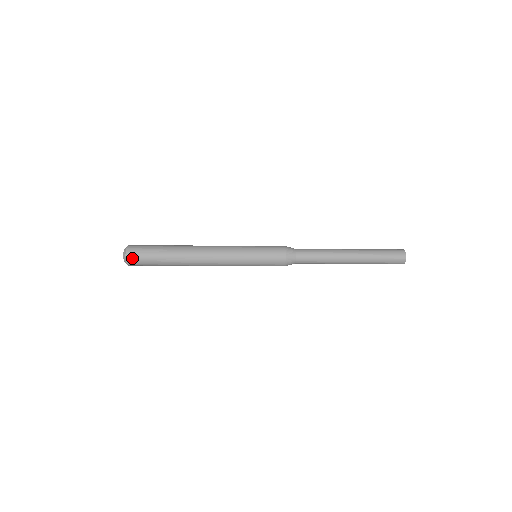
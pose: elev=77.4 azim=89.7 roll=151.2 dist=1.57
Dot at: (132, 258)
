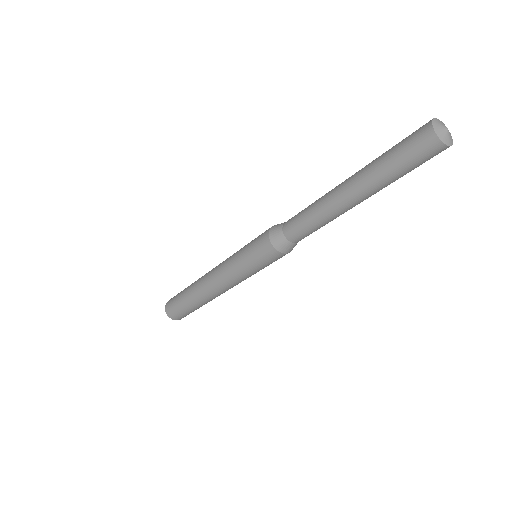
Dot at: (174, 317)
